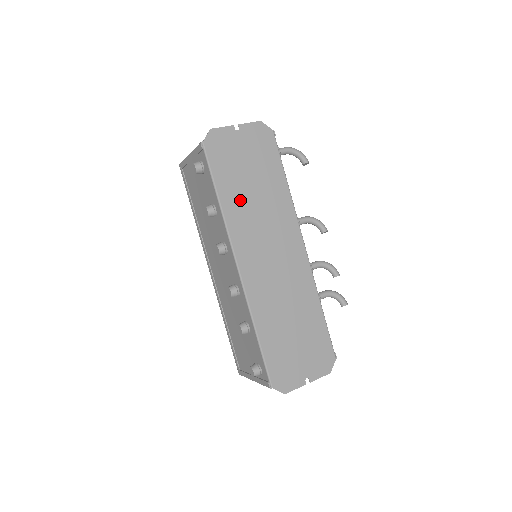
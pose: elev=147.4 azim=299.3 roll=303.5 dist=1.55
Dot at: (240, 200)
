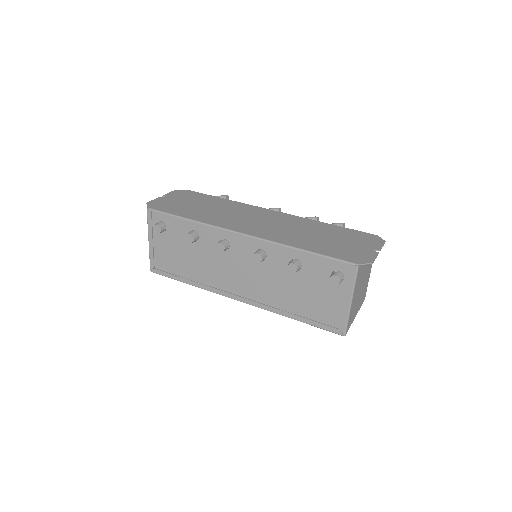
Dot at: (203, 214)
